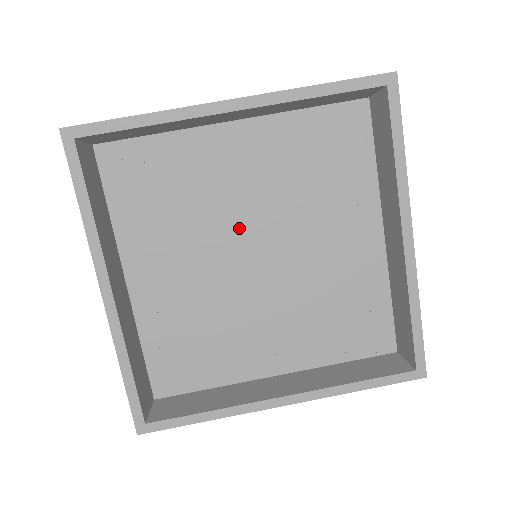
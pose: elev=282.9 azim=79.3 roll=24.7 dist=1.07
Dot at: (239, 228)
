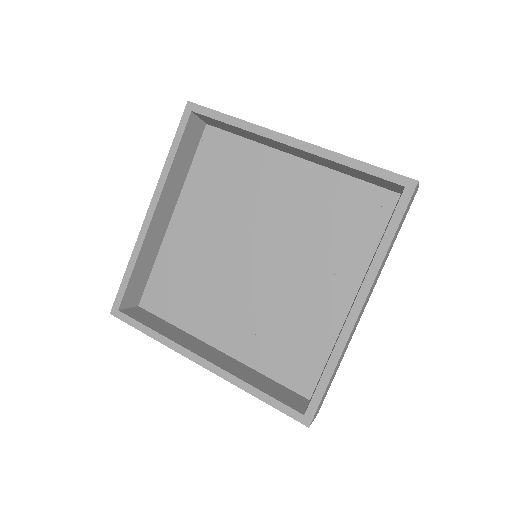
Dot at: (257, 229)
